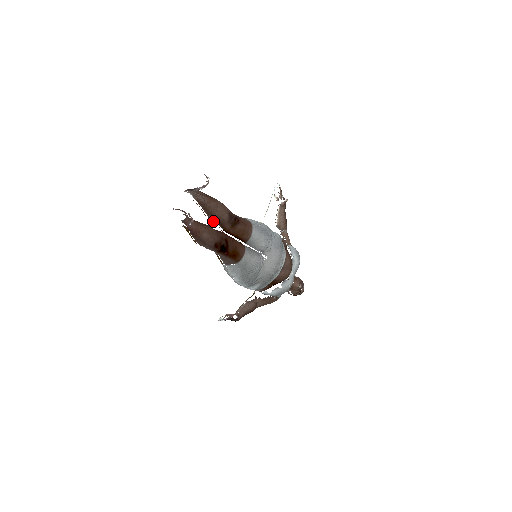
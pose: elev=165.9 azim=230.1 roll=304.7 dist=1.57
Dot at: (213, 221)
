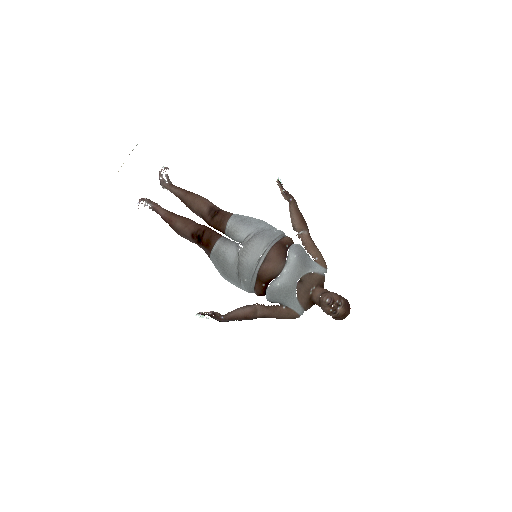
Dot at: (200, 217)
